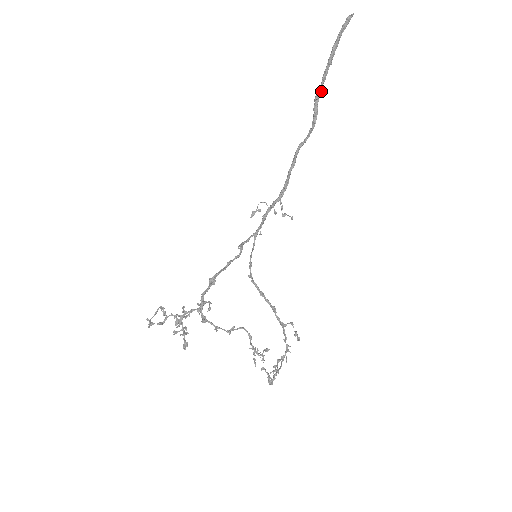
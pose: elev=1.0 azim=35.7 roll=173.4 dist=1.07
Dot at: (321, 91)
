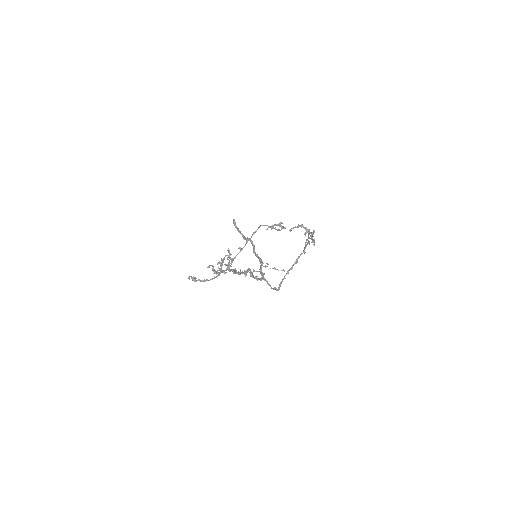
Dot at: (244, 237)
